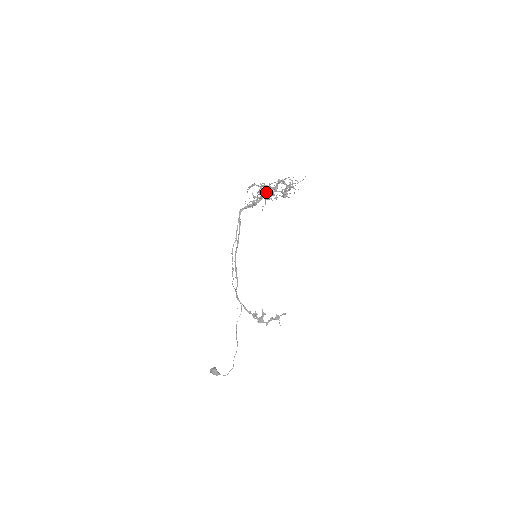
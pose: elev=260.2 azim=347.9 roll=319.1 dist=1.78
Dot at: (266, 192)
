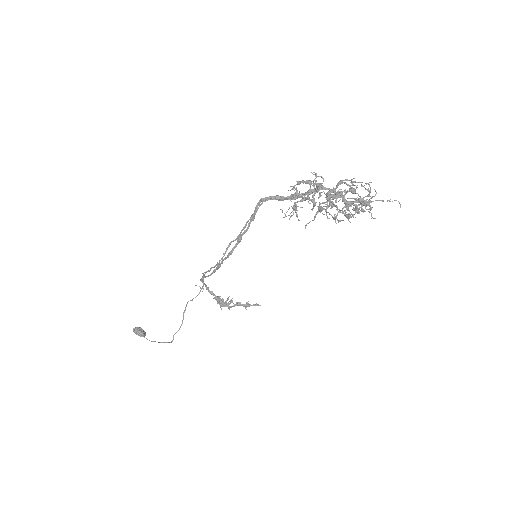
Dot at: (318, 188)
